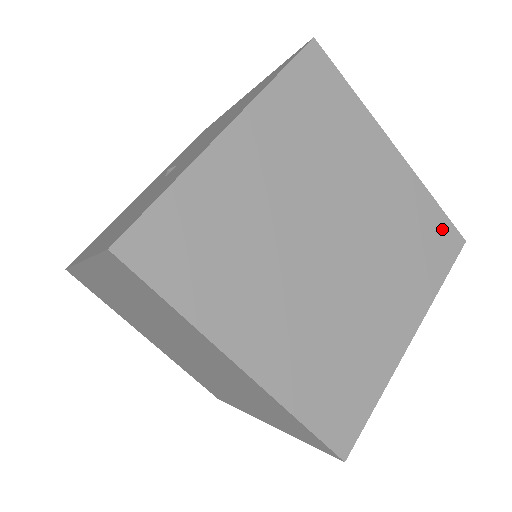
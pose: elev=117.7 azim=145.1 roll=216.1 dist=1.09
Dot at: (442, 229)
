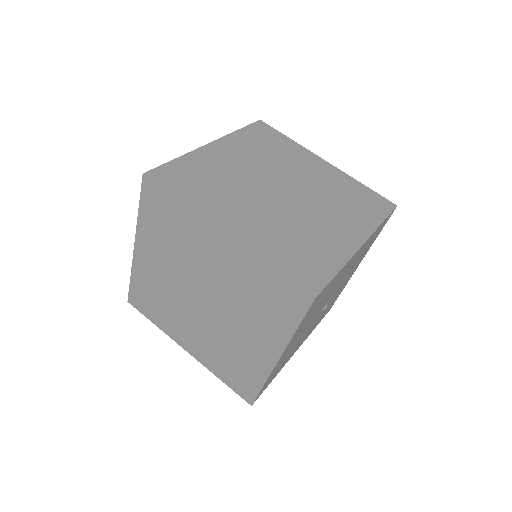
Dot at: (373, 197)
